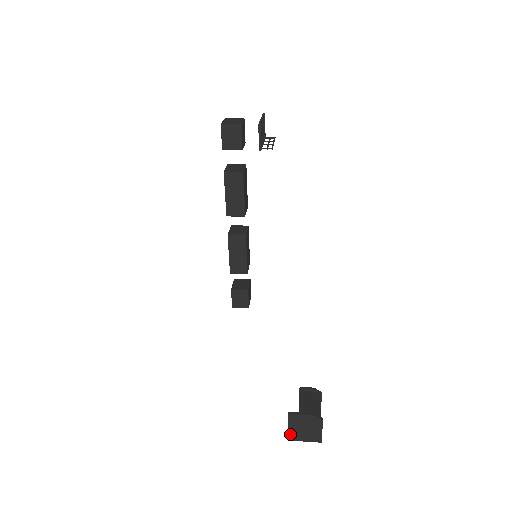
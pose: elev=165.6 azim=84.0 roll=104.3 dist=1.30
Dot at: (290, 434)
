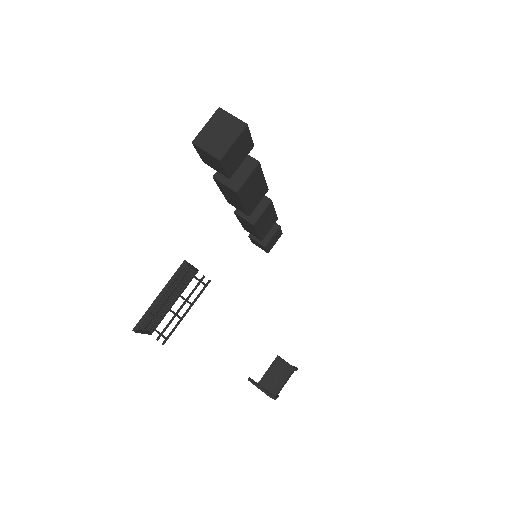
Dot at: occluded
